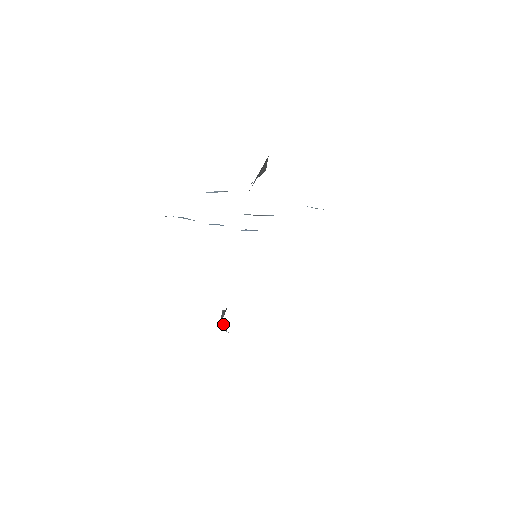
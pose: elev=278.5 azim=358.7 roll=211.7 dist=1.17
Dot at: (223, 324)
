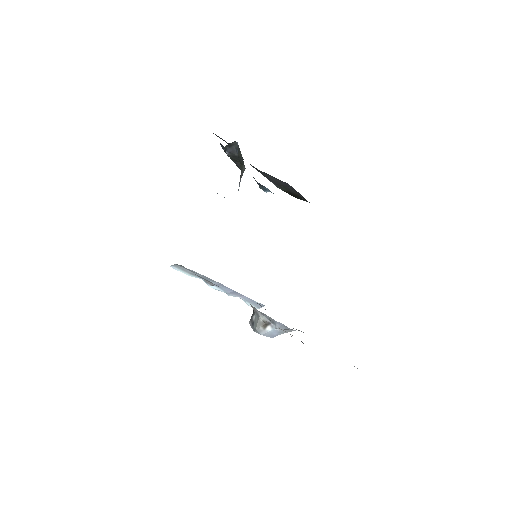
Dot at: (258, 317)
